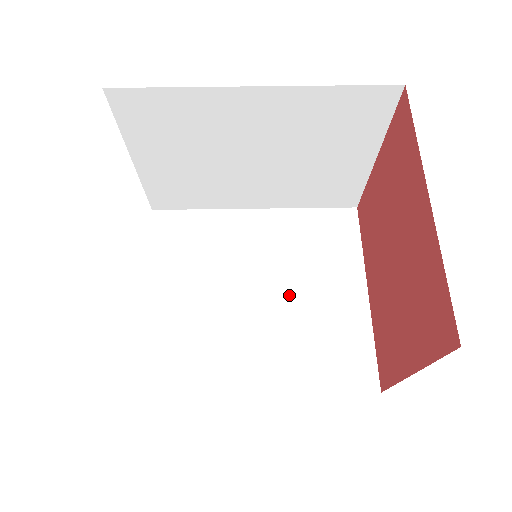
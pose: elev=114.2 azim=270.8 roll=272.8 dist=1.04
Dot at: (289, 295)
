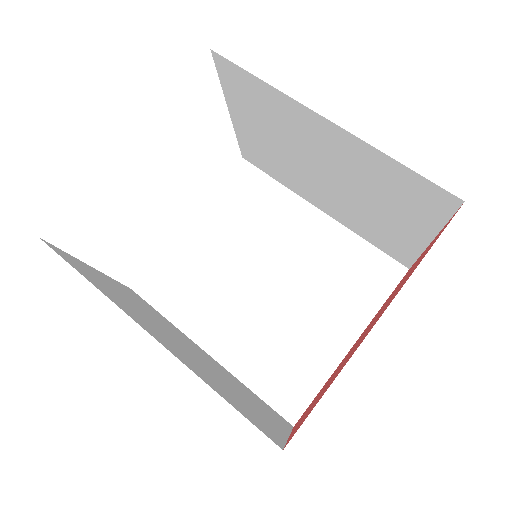
Dot at: (289, 300)
